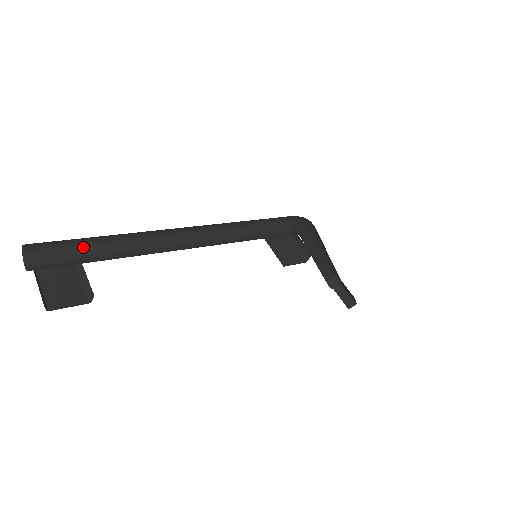
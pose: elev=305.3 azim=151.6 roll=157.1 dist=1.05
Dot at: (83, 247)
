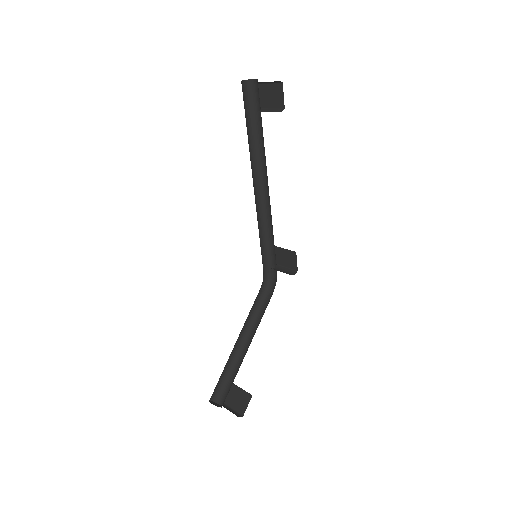
Dot at: (246, 119)
